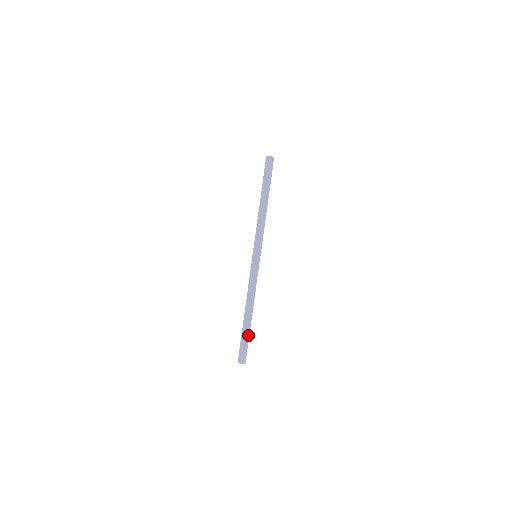
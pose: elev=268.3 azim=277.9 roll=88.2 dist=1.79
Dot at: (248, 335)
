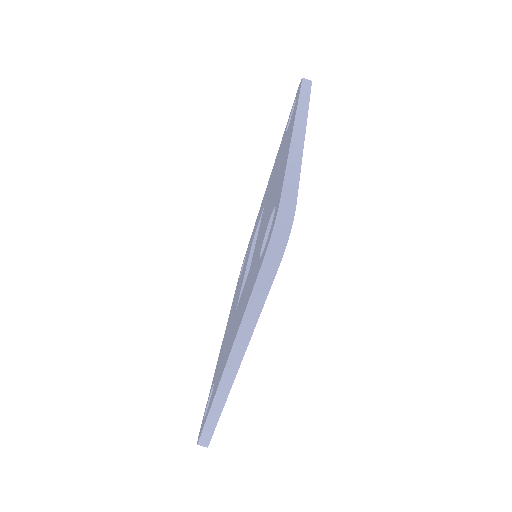
Dot at: (211, 434)
